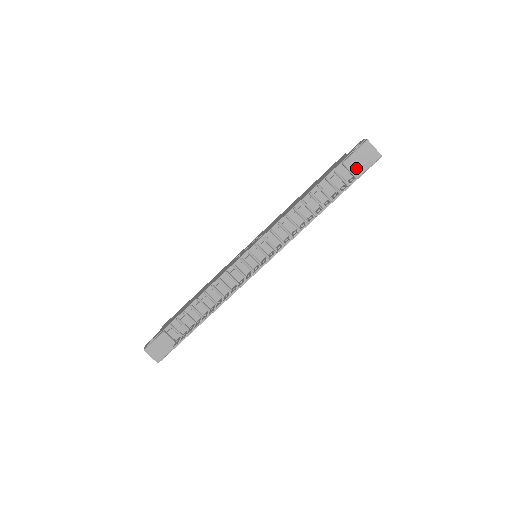
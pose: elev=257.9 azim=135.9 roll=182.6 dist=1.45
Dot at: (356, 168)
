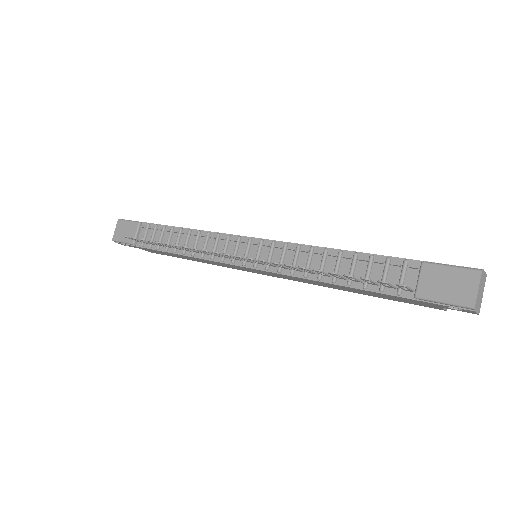
Dot at: (429, 284)
